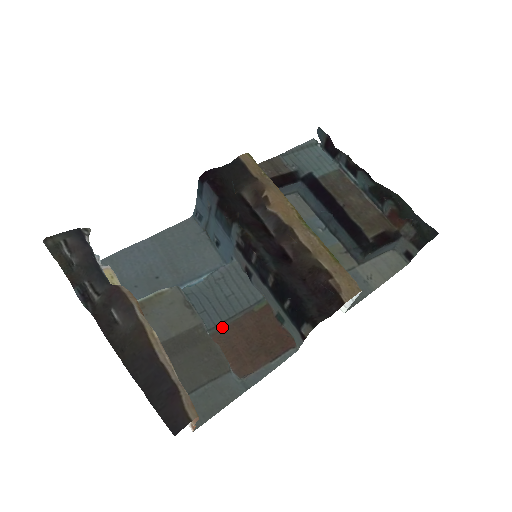
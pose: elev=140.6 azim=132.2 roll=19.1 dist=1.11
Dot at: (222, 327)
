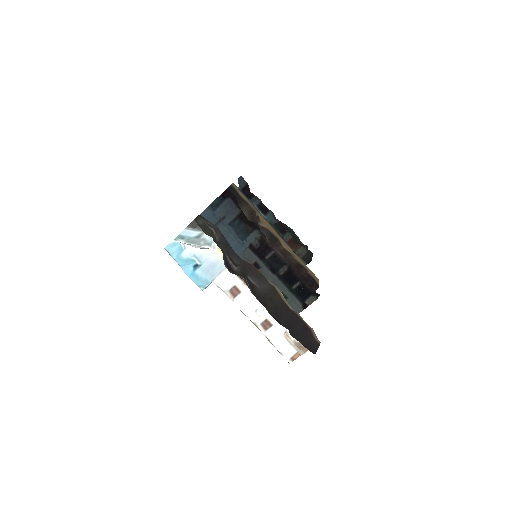
Dot at: occluded
